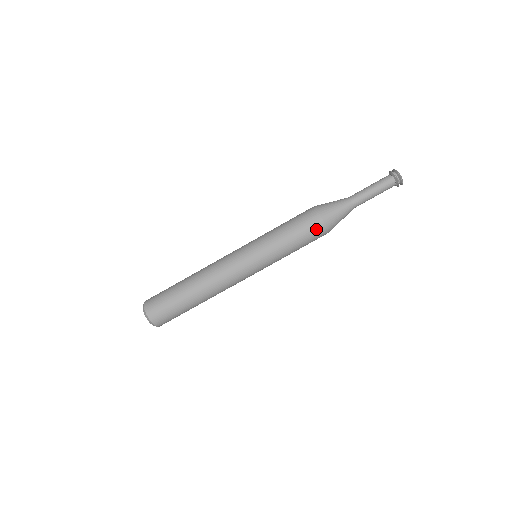
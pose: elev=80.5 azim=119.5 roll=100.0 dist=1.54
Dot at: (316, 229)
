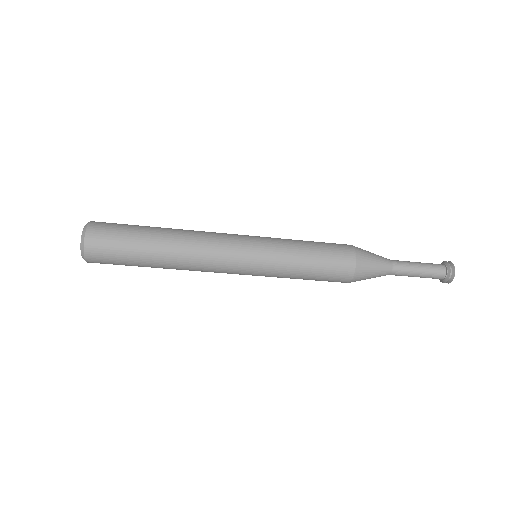
Dot at: (342, 270)
